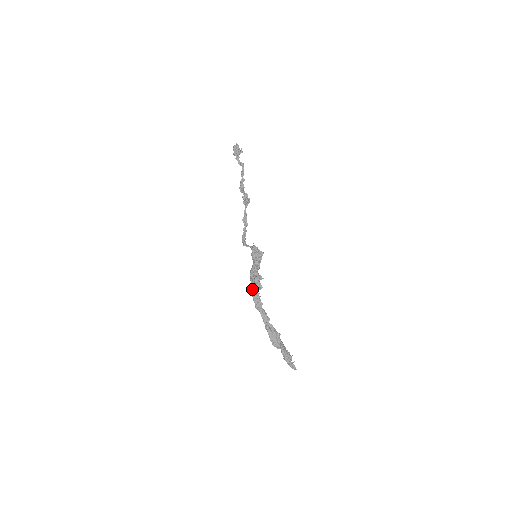
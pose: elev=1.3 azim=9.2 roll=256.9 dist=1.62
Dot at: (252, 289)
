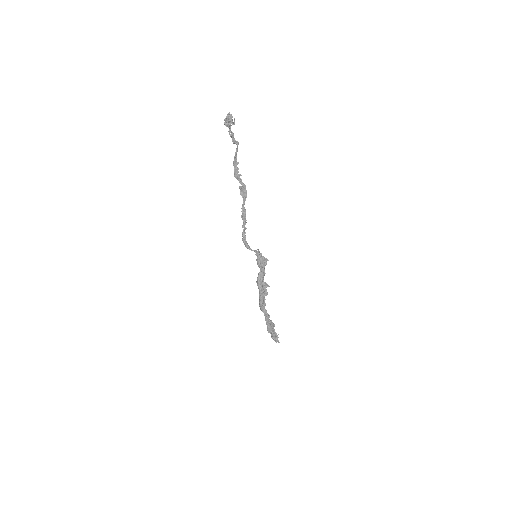
Dot at: (261, 297)
